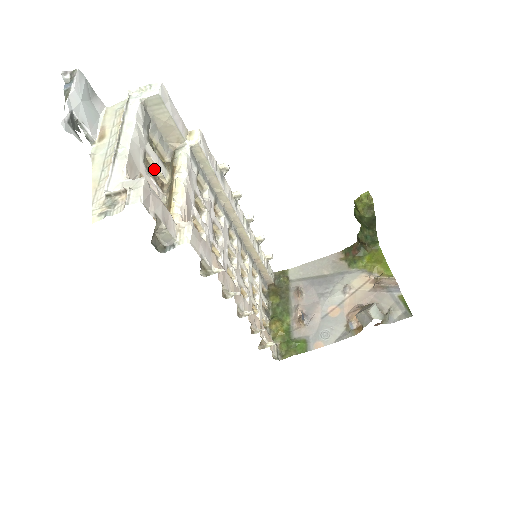
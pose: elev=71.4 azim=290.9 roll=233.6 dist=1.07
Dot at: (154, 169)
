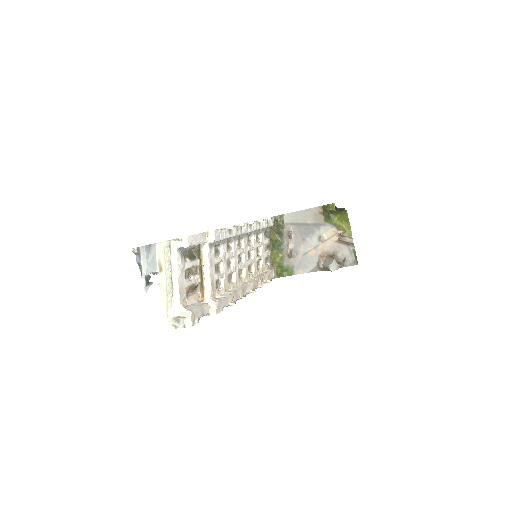
Dot at: (190, 267)
